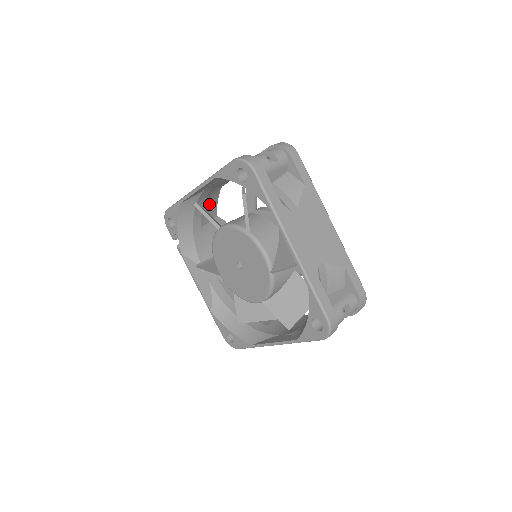
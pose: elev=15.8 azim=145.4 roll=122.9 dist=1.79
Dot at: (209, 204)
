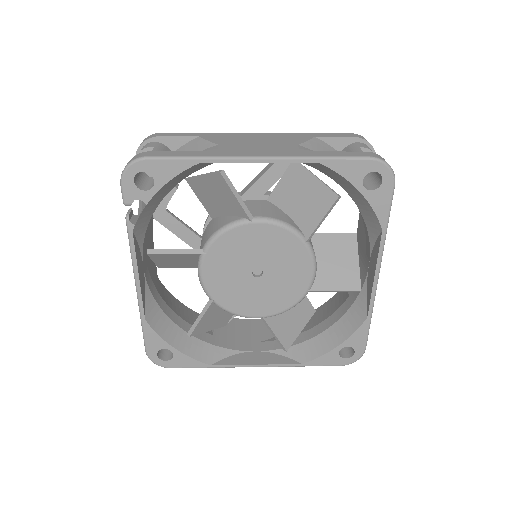
Dot at: occluded
